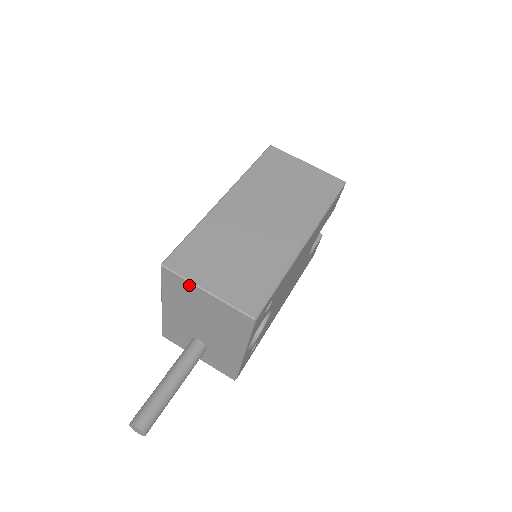
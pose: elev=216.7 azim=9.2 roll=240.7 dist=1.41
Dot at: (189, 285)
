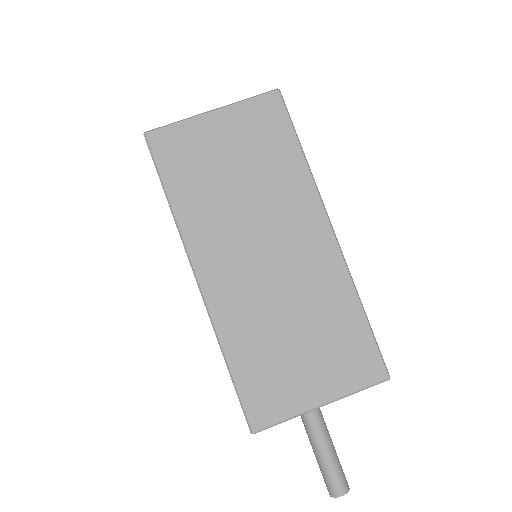
Dot at: (295, 415)
